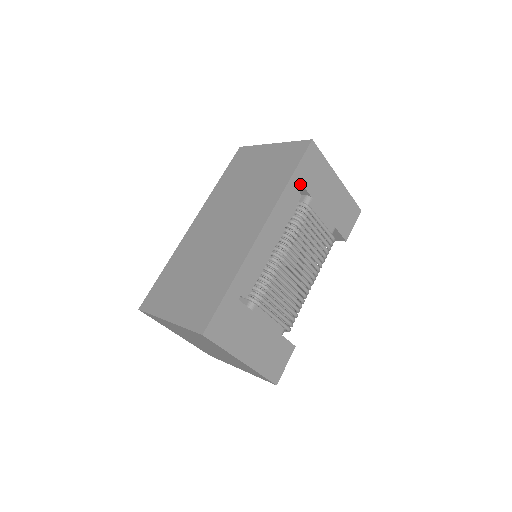
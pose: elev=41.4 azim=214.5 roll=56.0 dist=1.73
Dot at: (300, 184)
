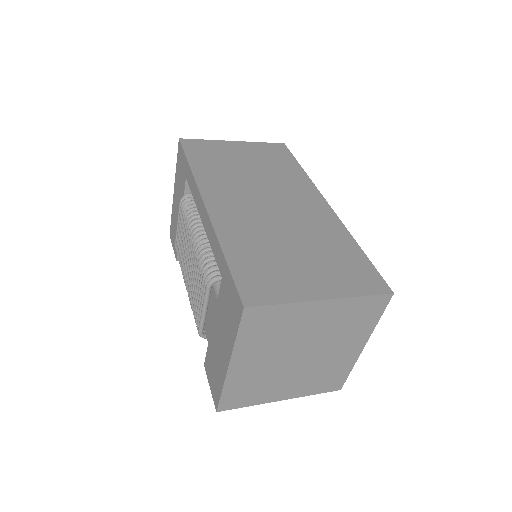
Dot at: occluded
